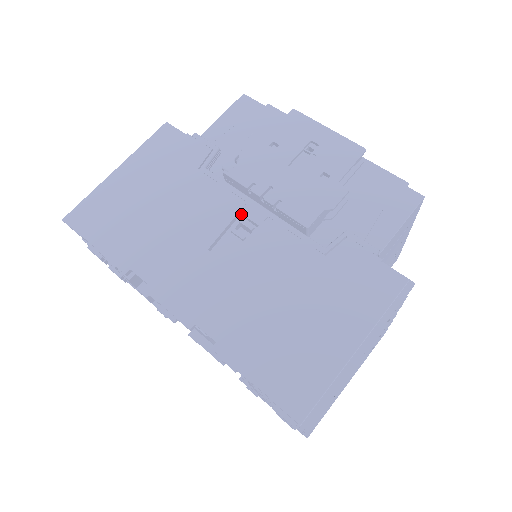
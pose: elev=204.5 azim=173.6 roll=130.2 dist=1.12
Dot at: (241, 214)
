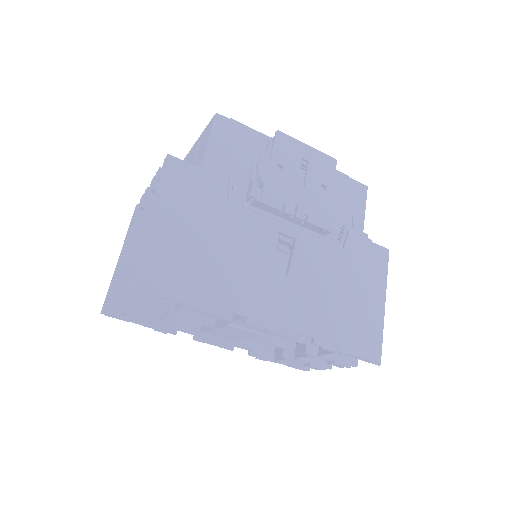
Dot at: (278, 232)
